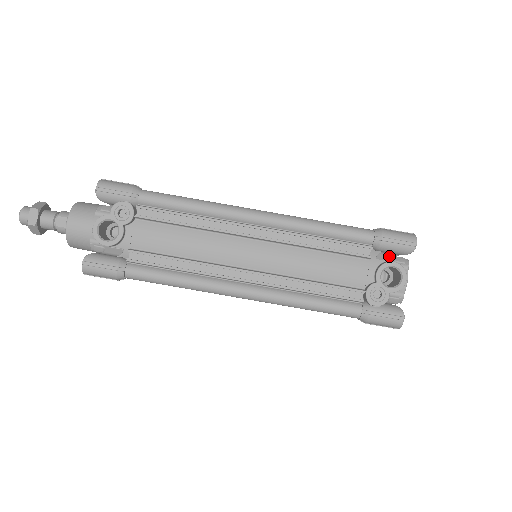
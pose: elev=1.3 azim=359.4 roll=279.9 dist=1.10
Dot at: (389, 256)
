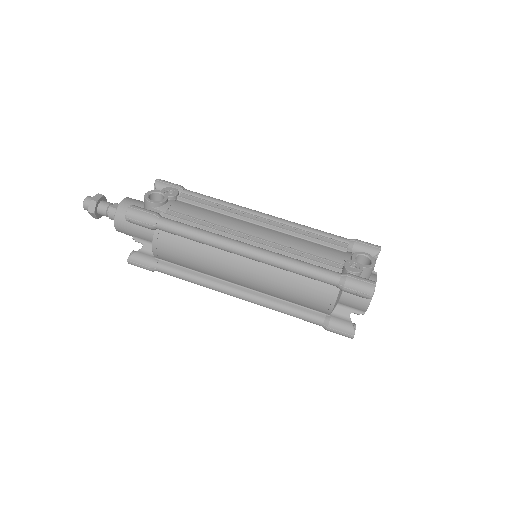
Dot at: occluded
